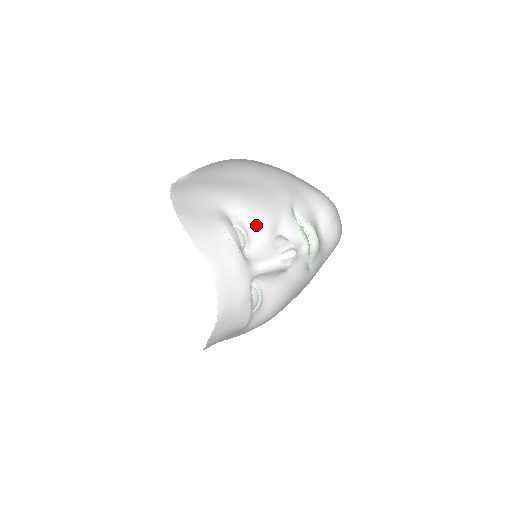
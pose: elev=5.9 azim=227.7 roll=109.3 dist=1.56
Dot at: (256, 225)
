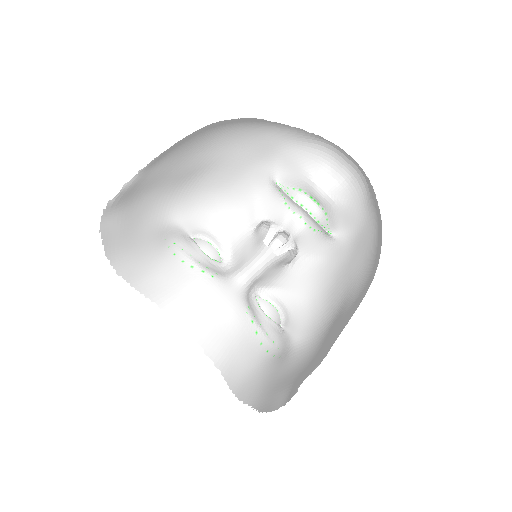
Dot at: (224, 223)
